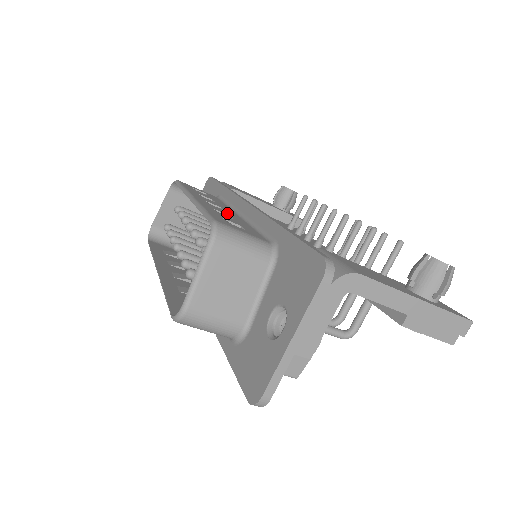
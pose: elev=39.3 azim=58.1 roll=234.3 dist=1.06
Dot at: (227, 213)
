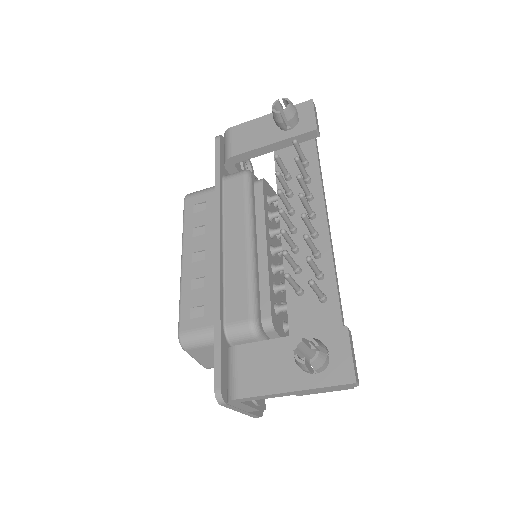
Dot at: (204, 270)
